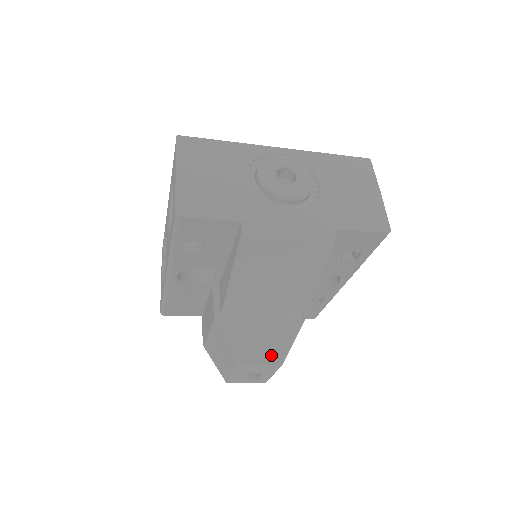
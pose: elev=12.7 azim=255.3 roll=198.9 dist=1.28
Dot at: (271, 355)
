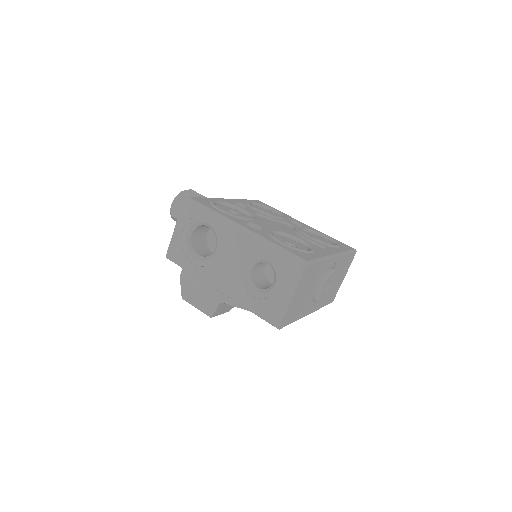
Dot at: (227, 310)
